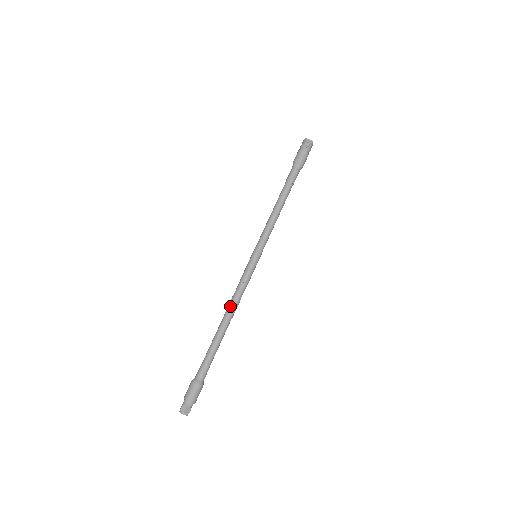
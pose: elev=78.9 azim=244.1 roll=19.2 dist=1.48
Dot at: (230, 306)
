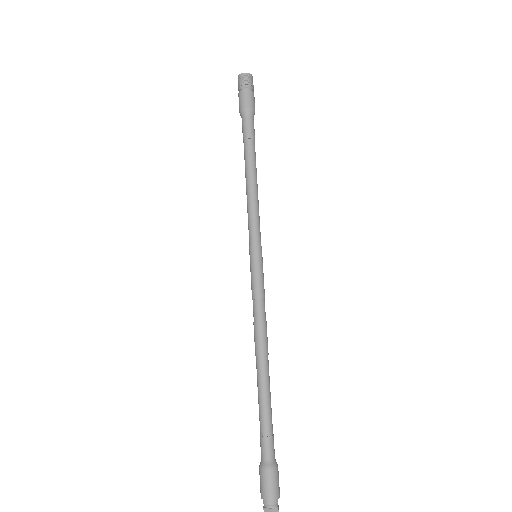
Dot at: (256, 340)
